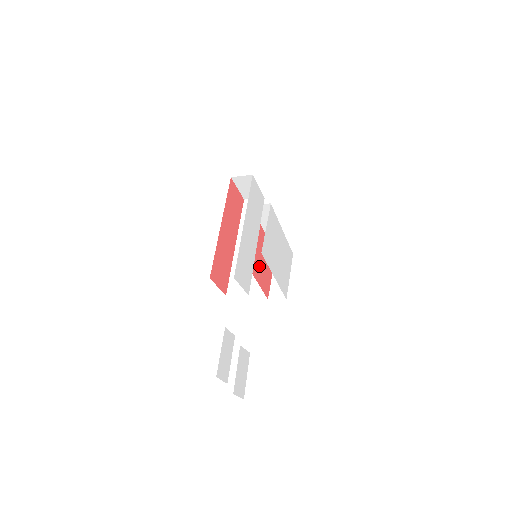
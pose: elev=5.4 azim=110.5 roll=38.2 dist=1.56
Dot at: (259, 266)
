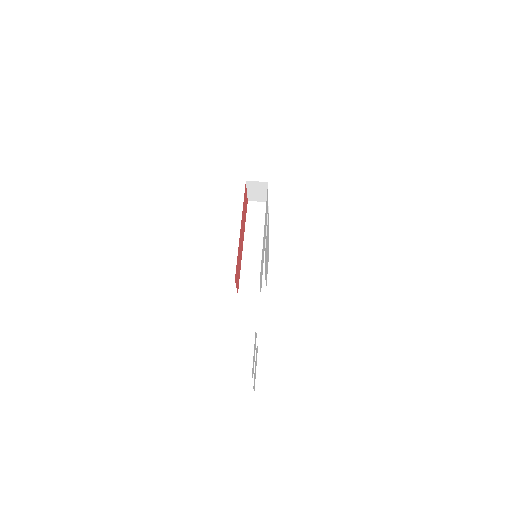
Dot at: occluded
